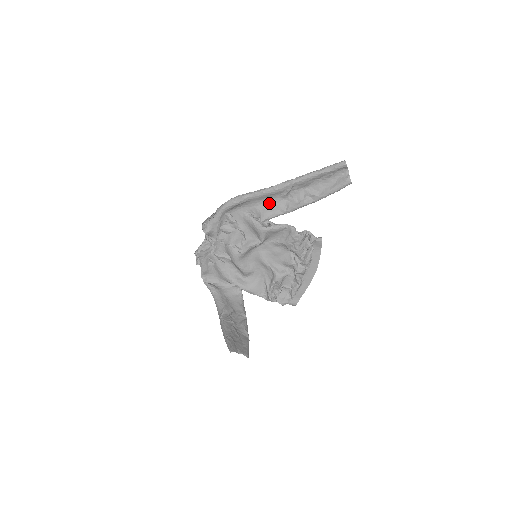
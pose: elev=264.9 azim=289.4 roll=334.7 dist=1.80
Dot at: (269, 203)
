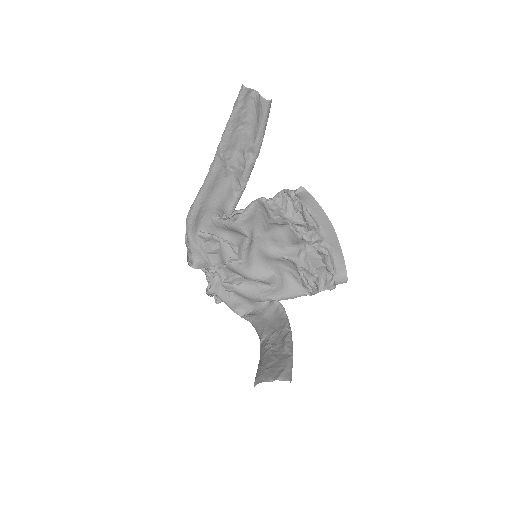
Dot at: (222, 192)
